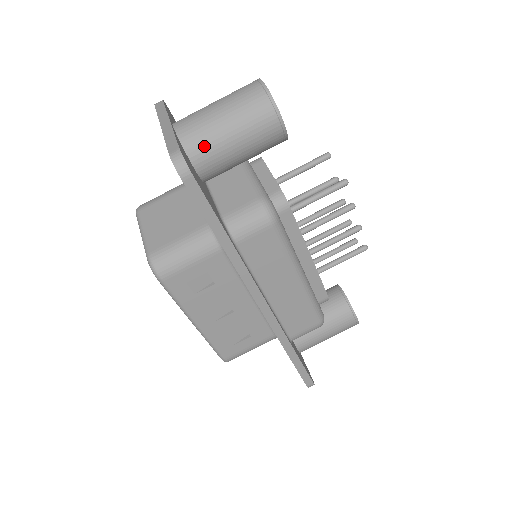
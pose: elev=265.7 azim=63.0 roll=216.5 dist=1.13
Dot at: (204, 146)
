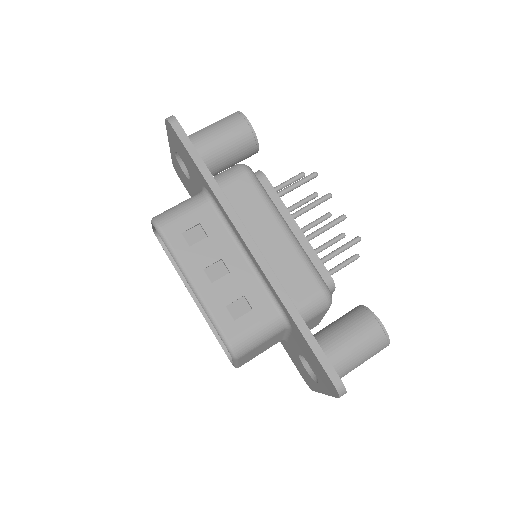
Dot at: (195, 139)
